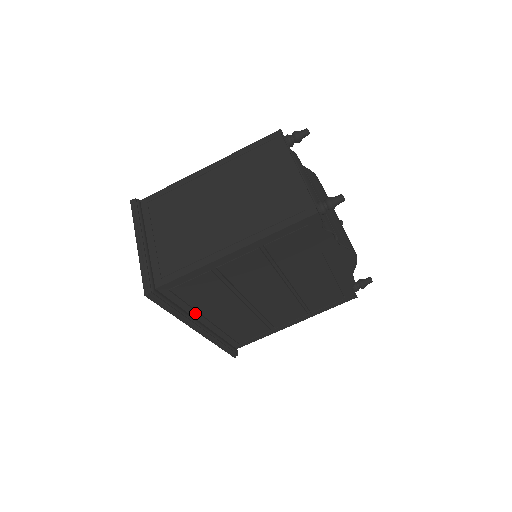
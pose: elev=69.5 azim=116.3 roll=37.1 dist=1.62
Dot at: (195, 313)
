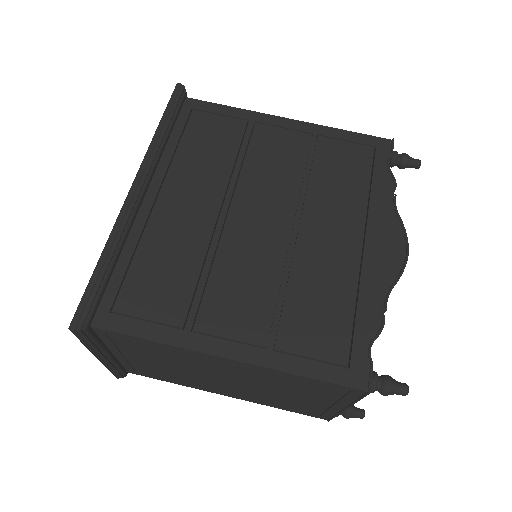
Dot at: (164, 167)
